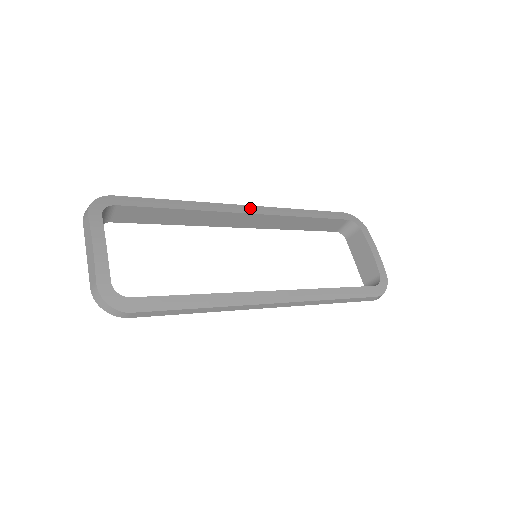
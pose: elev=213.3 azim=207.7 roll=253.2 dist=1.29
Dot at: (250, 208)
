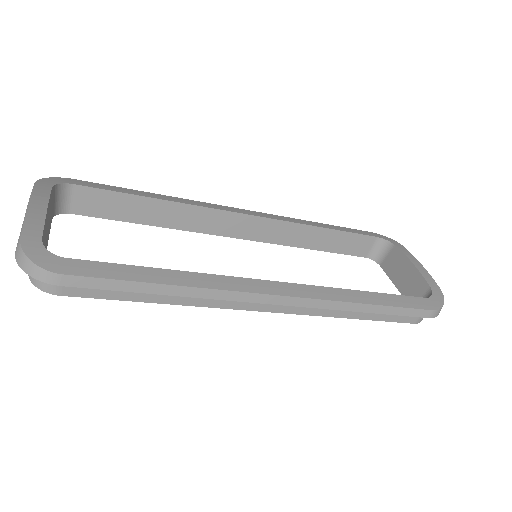
Dot at: (248, 211)
